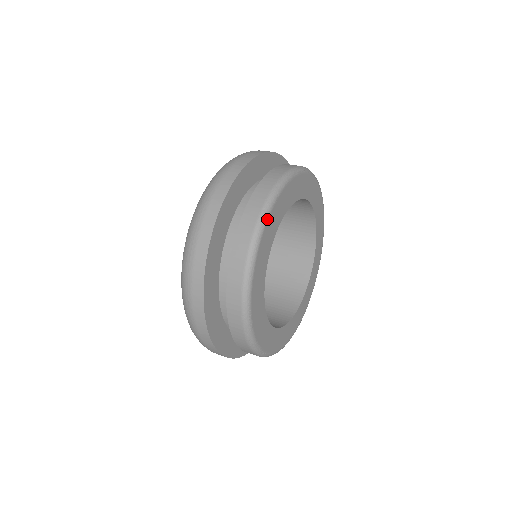
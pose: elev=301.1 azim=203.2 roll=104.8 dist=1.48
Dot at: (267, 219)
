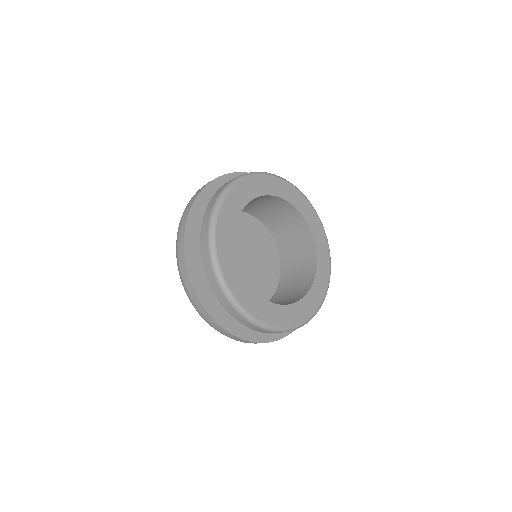
Dot at: (218, 214)
